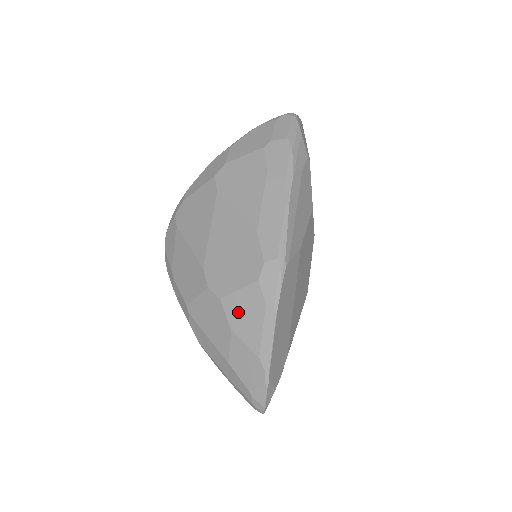
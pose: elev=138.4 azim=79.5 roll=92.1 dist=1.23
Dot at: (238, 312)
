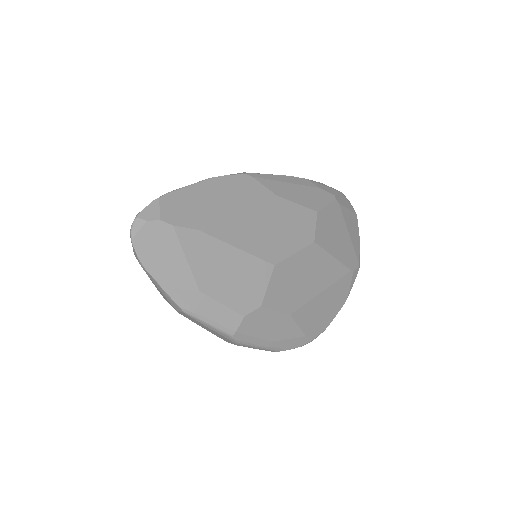
Dot at: occluded
